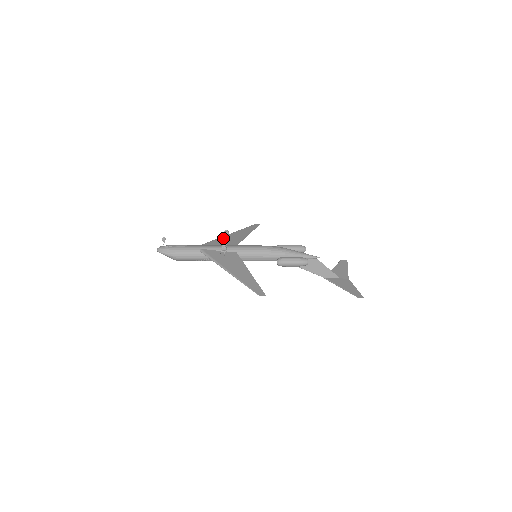
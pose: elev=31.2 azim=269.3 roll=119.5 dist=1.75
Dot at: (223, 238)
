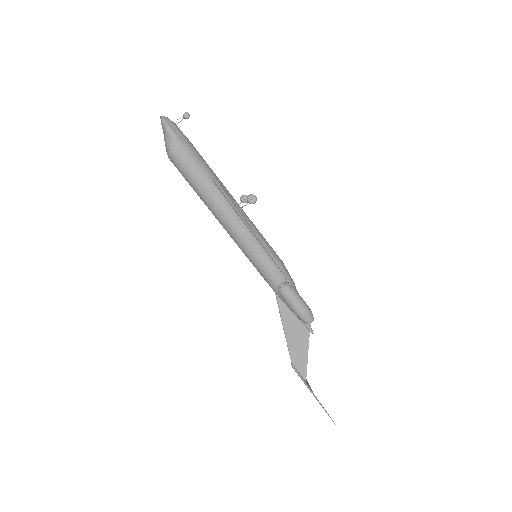
Dot at: occluded
